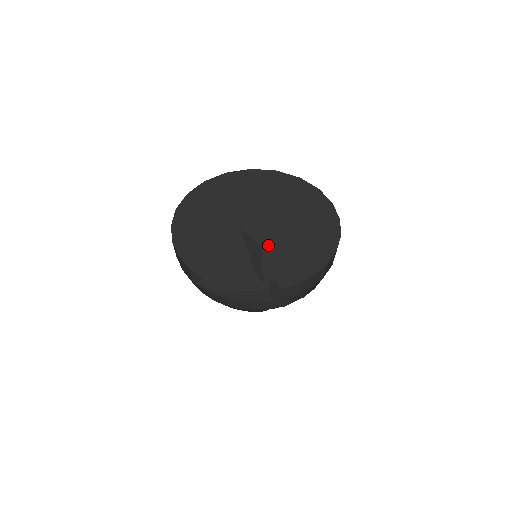
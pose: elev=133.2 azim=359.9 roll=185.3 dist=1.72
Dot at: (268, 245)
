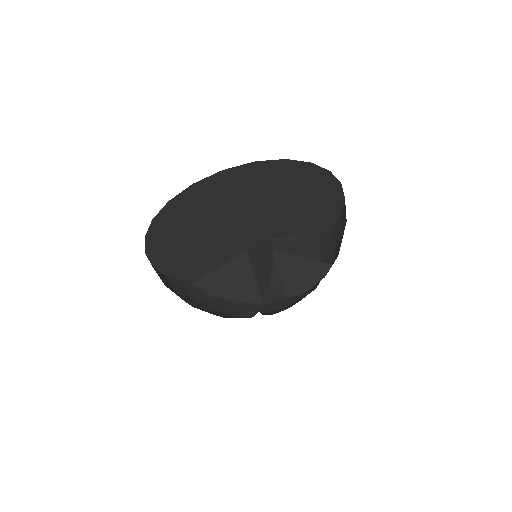
Dot at: (253, 240)
